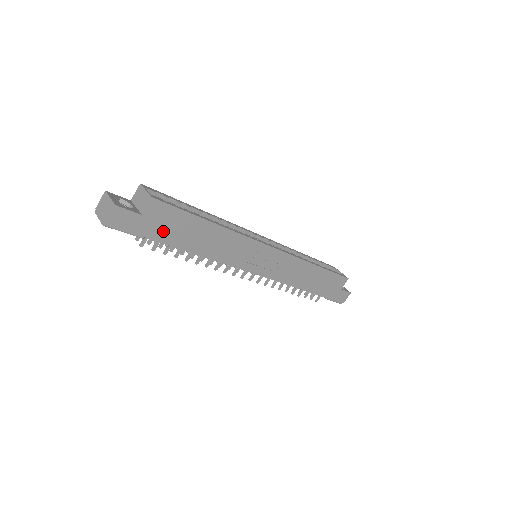
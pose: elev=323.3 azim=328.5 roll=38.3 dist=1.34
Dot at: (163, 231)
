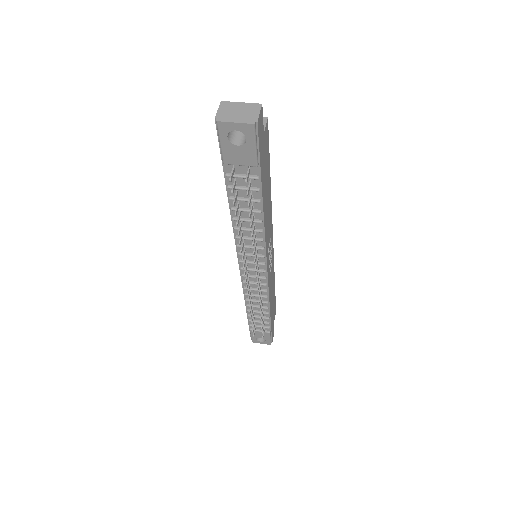
Dot at: (263, 167)
